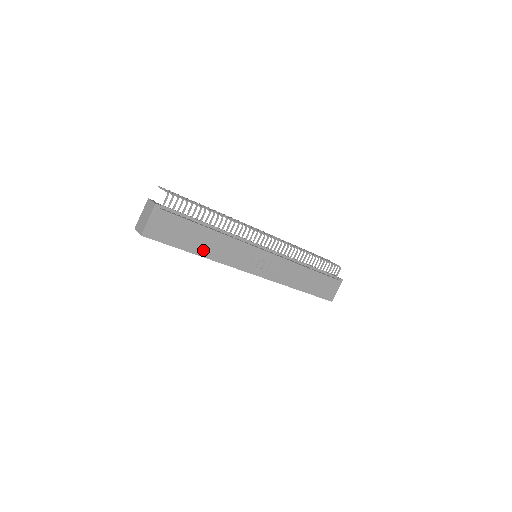
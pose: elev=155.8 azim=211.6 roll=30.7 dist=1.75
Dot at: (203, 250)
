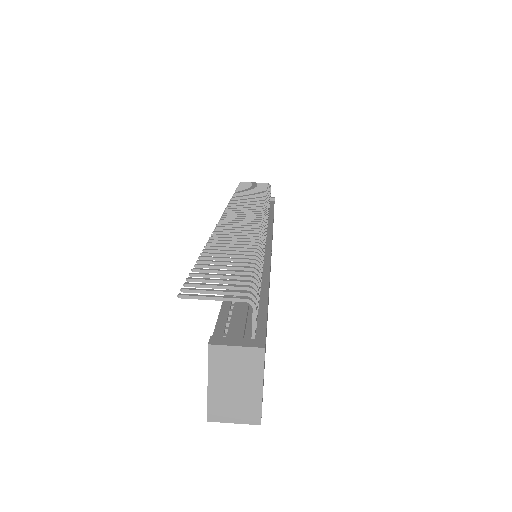
Dot at: occluded
